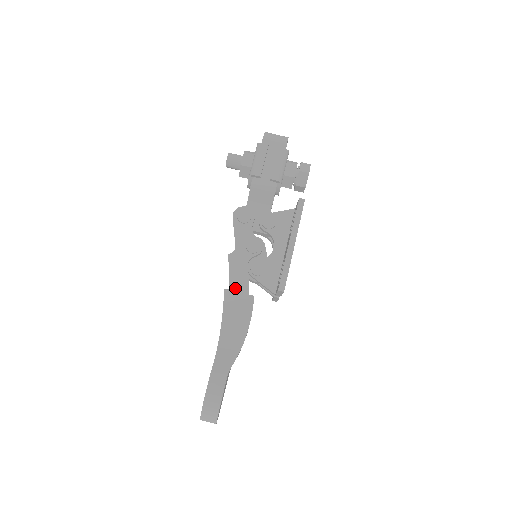
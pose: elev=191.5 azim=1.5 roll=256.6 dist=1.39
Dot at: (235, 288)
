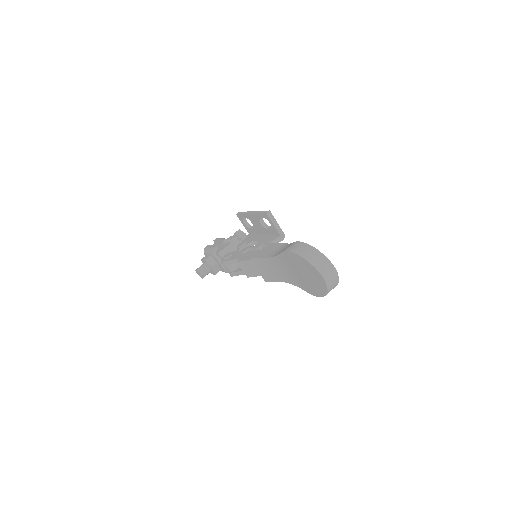
Dot at: occluded
